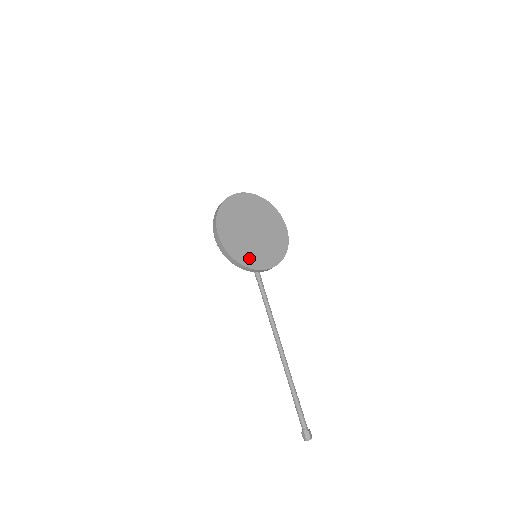
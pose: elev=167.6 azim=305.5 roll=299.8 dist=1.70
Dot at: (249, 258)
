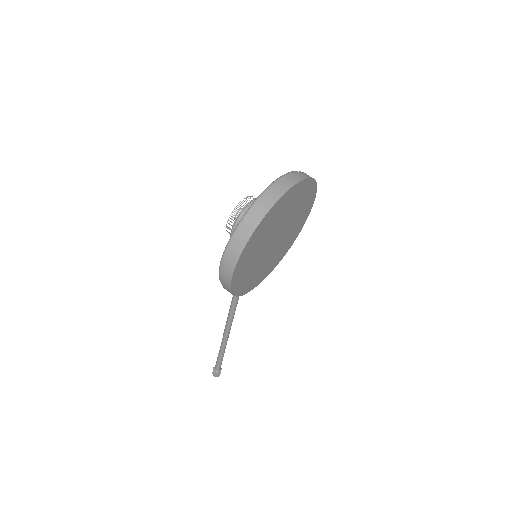
Dot at: (252, 281)
